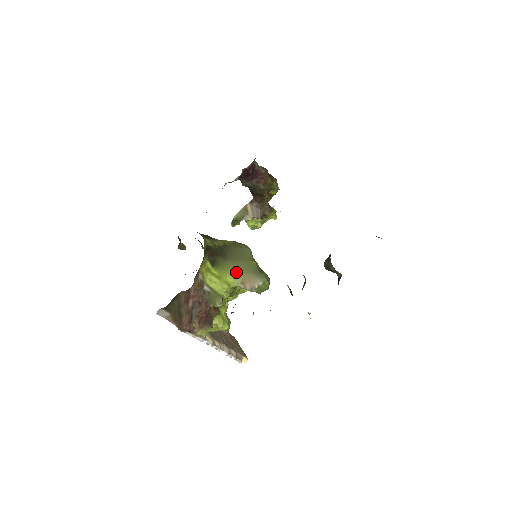
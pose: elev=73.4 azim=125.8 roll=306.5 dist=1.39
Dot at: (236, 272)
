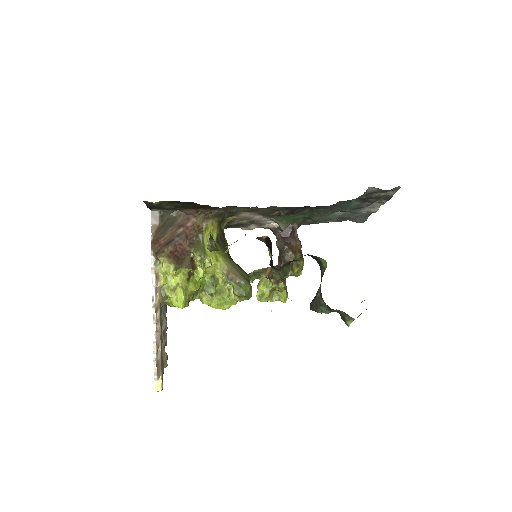
Dot at: (229, 263)
